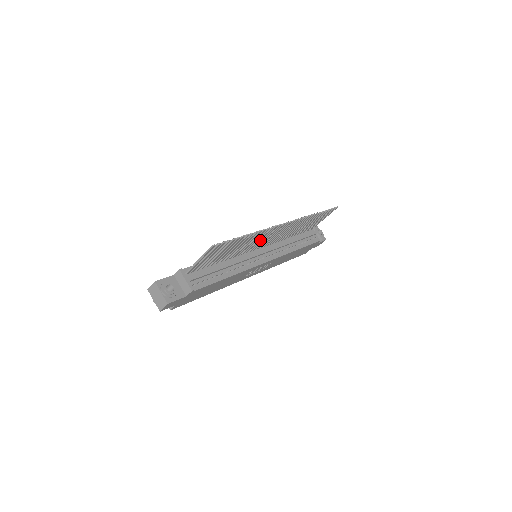
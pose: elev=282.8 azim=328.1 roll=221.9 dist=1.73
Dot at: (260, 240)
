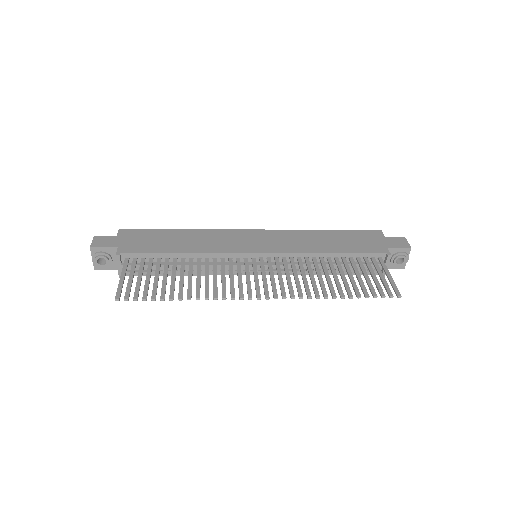
Dot at: (237, 275)
